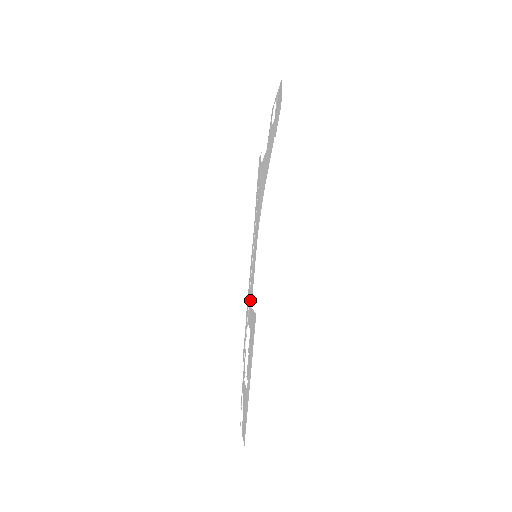
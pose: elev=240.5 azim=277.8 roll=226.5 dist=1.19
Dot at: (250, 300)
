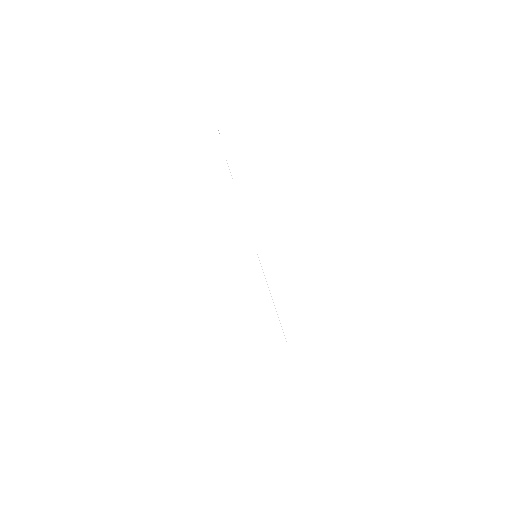
Dot at: occluded
